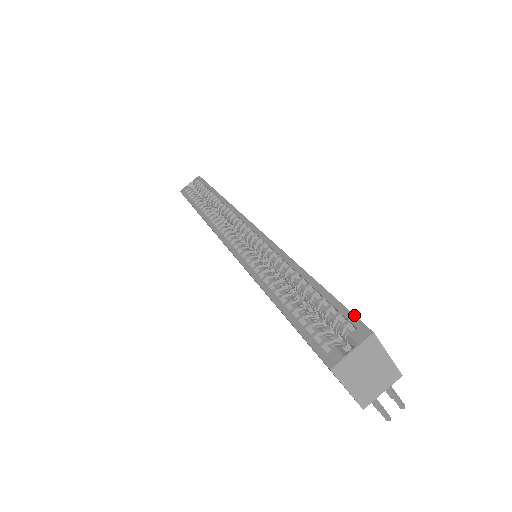
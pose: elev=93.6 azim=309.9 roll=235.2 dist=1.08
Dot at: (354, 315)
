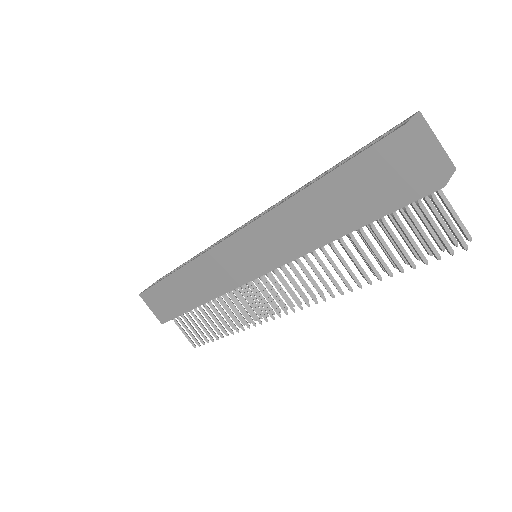
Dot at: (395, 126)
